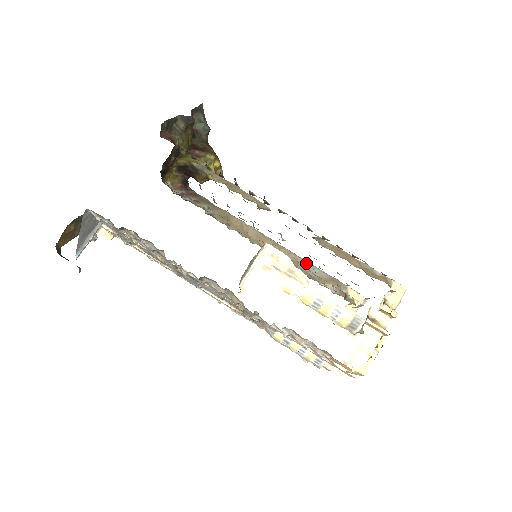
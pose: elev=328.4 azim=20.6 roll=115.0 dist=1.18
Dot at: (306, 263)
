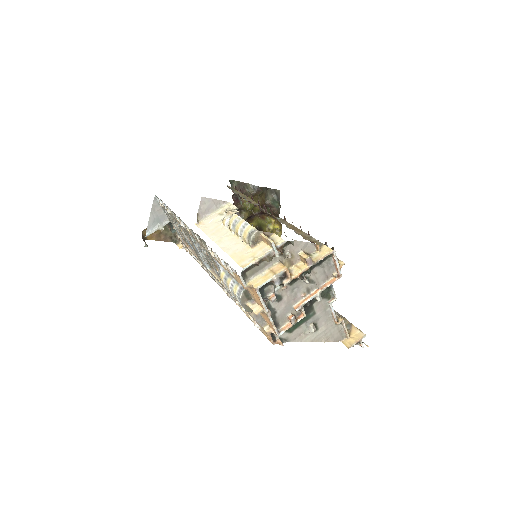
Dot at: occluded
